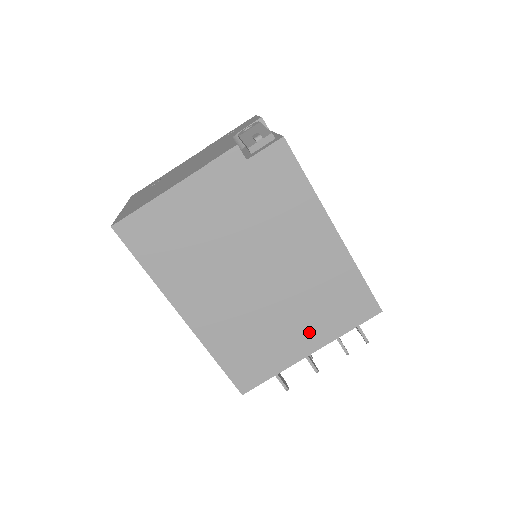
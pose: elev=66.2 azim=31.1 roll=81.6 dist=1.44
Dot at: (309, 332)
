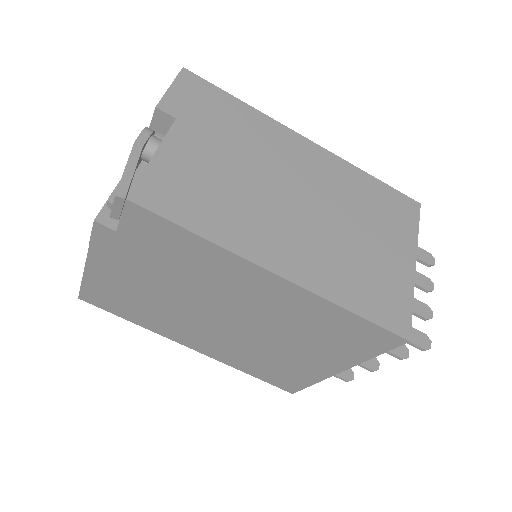
Dot at: (322, 357)
